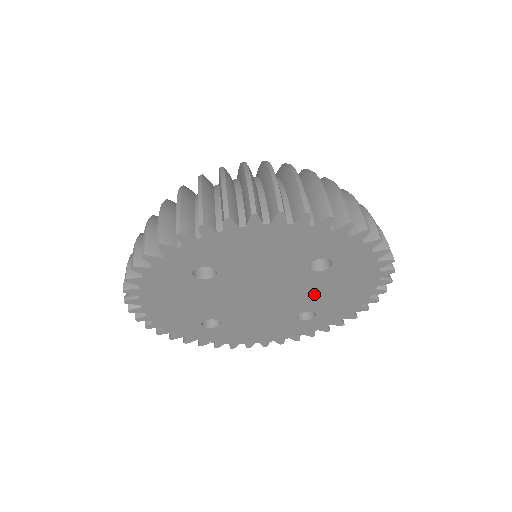
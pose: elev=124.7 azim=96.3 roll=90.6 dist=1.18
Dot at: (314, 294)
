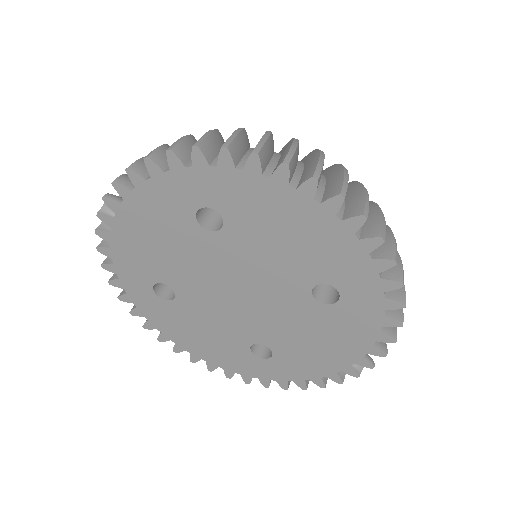
Dot at: (290, 328)
